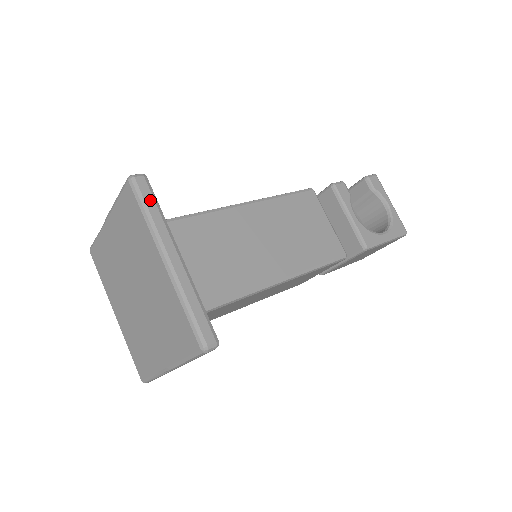
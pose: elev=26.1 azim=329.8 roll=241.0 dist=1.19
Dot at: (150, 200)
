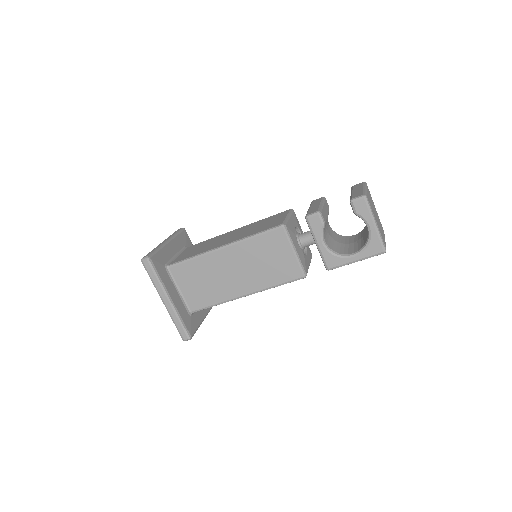
Dot at: (151, 273)
